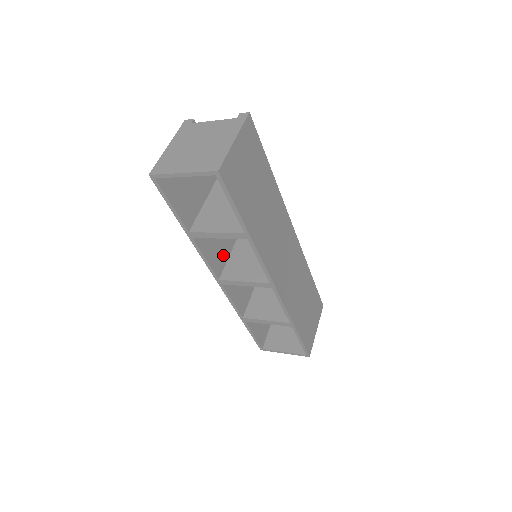
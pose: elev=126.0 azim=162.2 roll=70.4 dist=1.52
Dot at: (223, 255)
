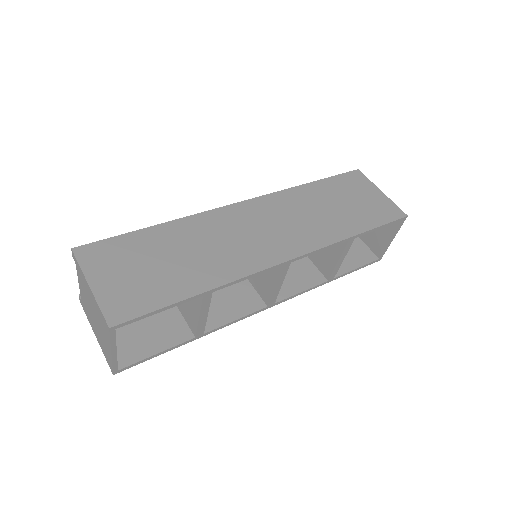
Dot at: (244, 291)
